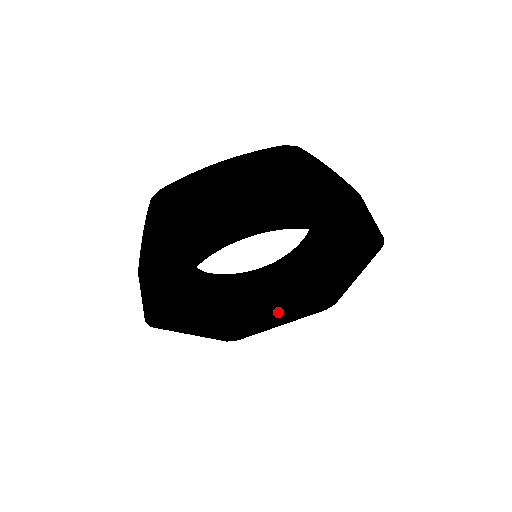
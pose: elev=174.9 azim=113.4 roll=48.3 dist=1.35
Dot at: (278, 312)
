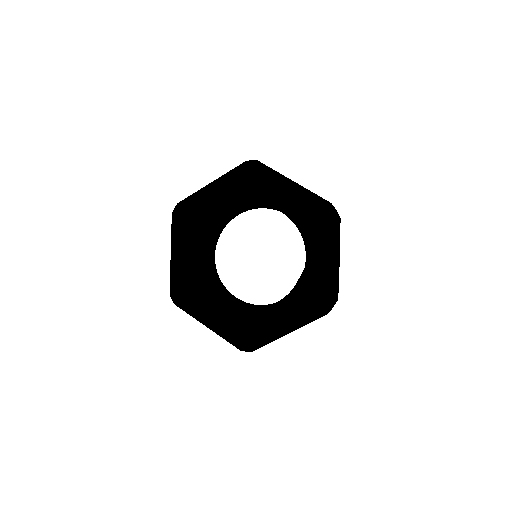
Dot at: (280, 311)
